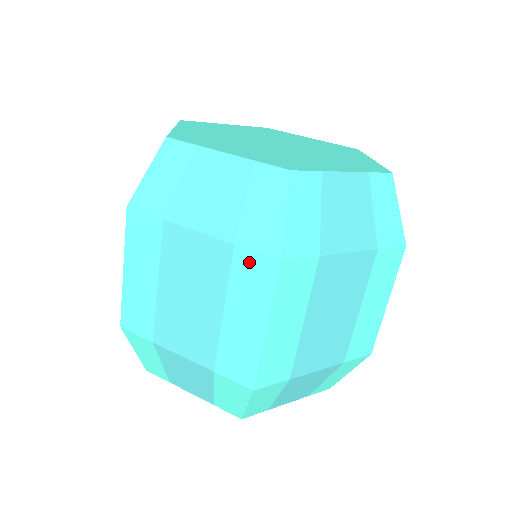
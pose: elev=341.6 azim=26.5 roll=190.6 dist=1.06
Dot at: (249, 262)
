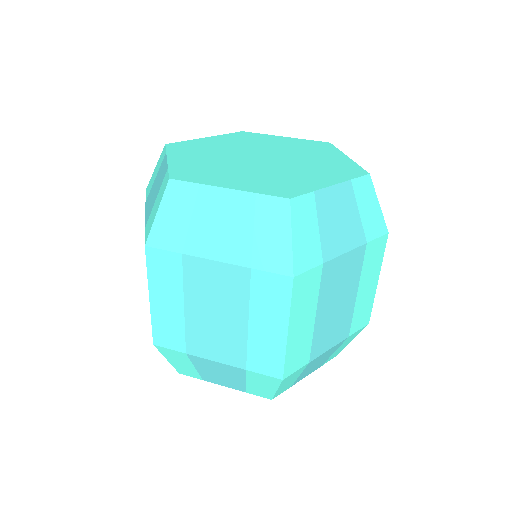
Dot at: occluded
